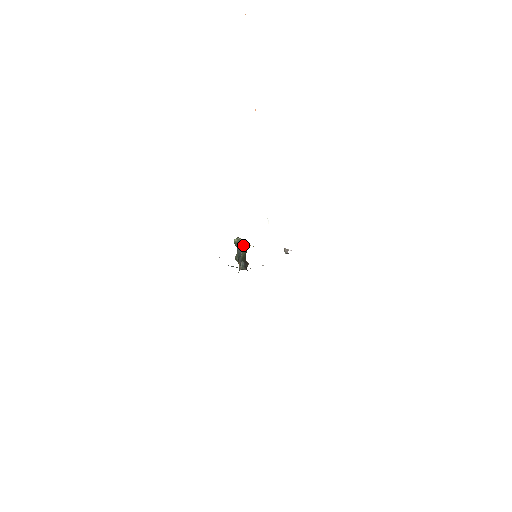
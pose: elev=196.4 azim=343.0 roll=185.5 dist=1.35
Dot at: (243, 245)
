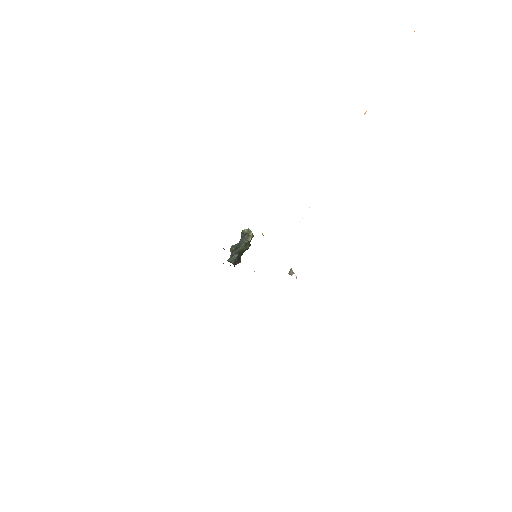
Dot at: (249, 240)
